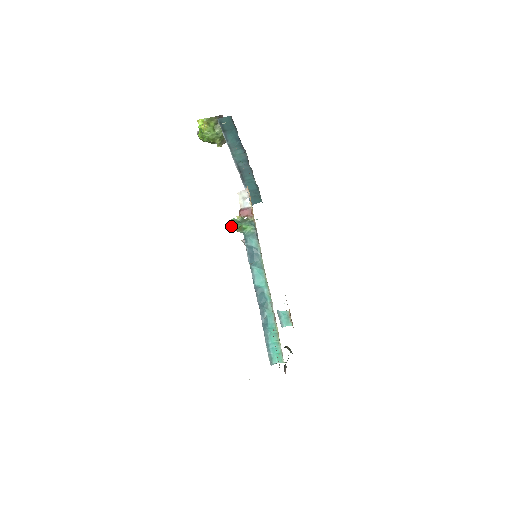
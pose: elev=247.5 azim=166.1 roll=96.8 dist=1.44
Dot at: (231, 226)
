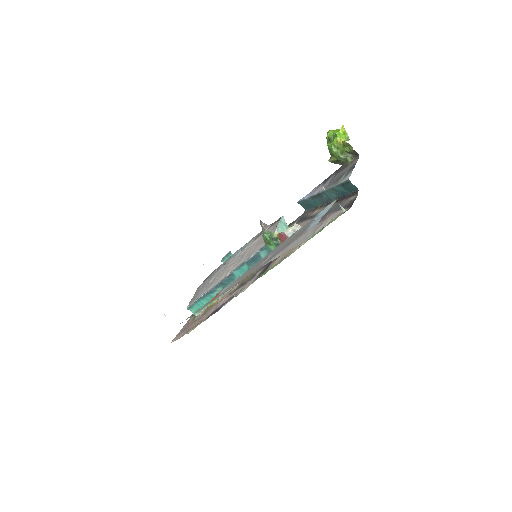
Dot at: (265, 235)
